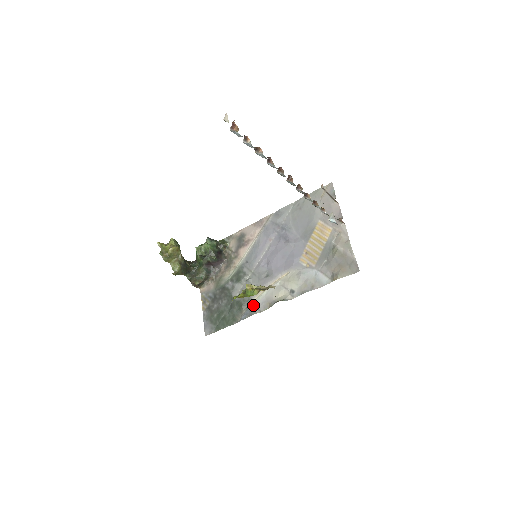
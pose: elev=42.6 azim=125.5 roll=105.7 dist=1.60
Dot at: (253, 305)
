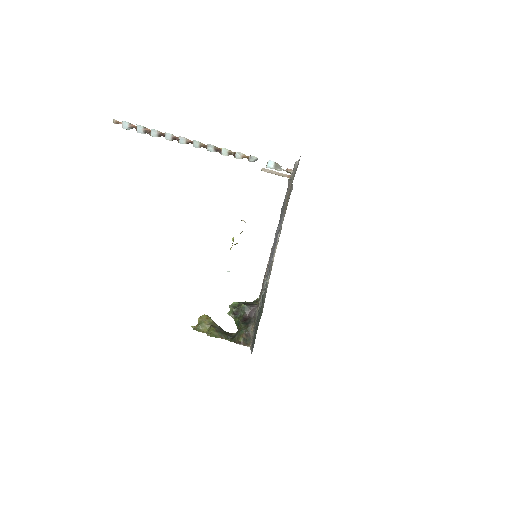
Dot at: occluded
